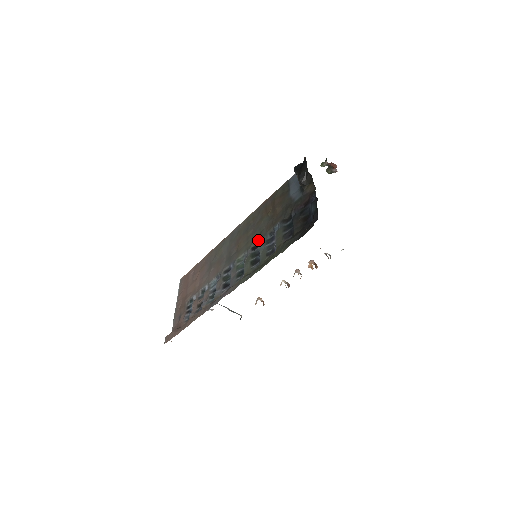
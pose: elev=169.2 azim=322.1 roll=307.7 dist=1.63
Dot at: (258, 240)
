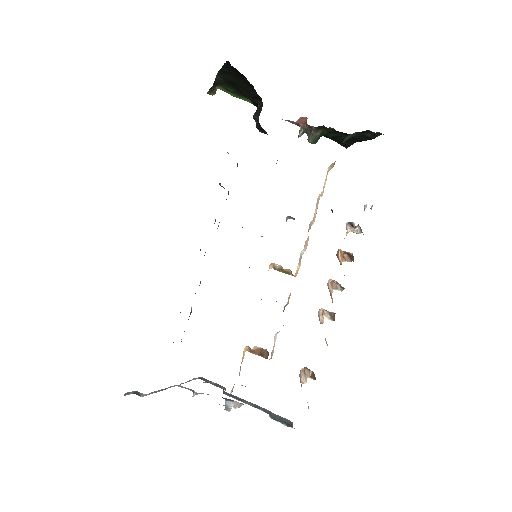
Dot at: (228, 193)
